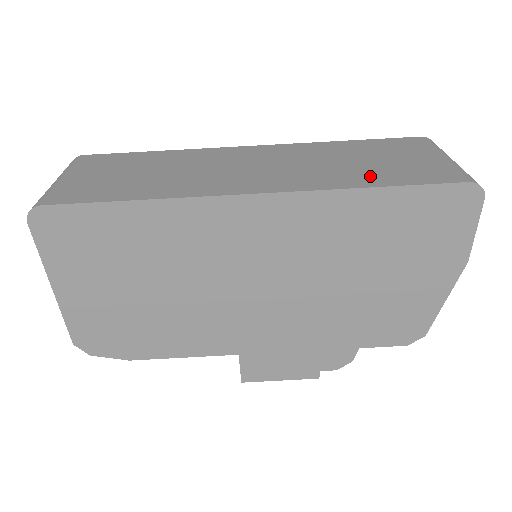
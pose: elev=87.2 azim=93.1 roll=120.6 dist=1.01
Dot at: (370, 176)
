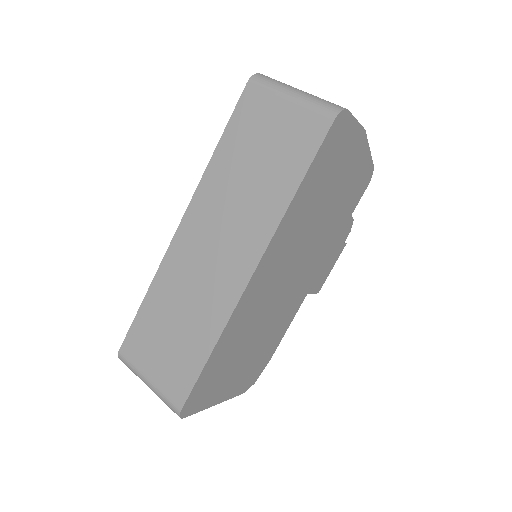
Dot at: (280, 181)
